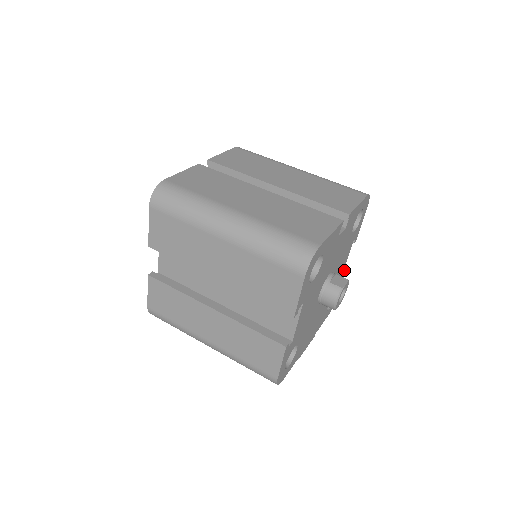
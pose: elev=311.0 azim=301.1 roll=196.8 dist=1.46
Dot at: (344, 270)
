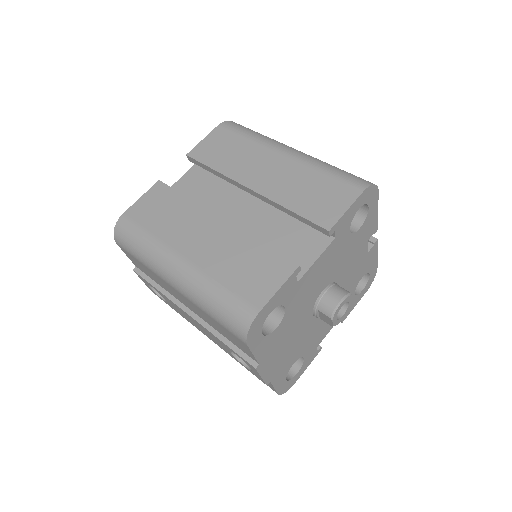
Dot at: (318, 348)
